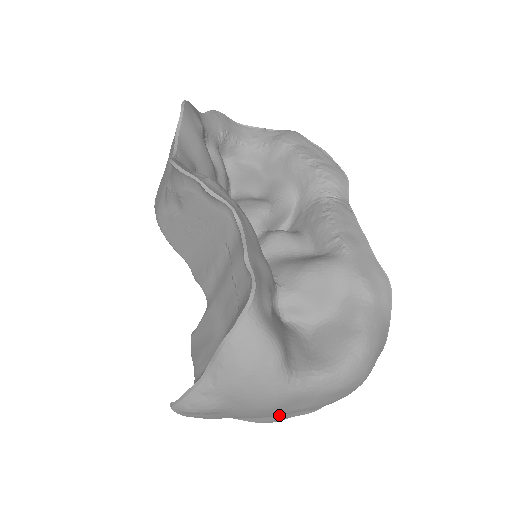
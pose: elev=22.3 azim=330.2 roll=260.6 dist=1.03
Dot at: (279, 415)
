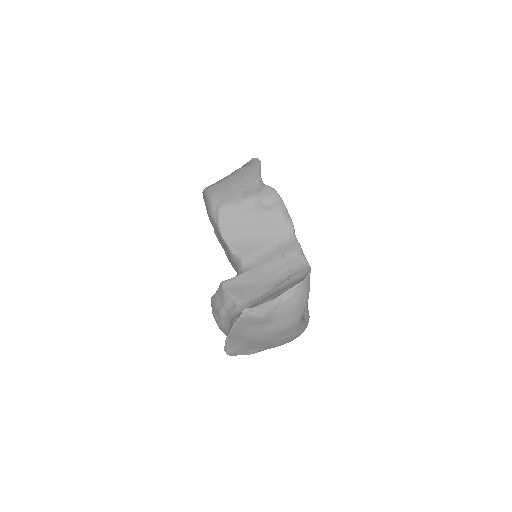
Dot at: (243, 349)
